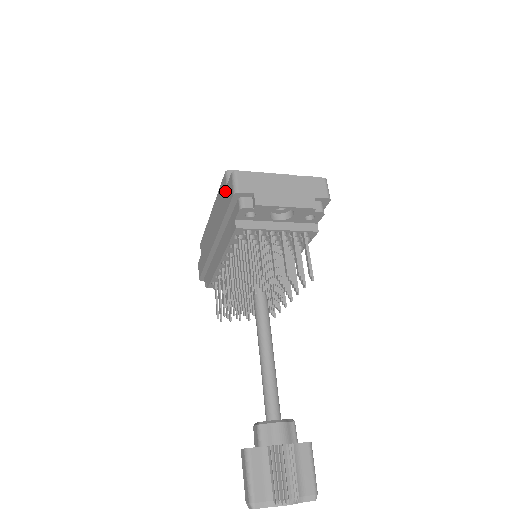
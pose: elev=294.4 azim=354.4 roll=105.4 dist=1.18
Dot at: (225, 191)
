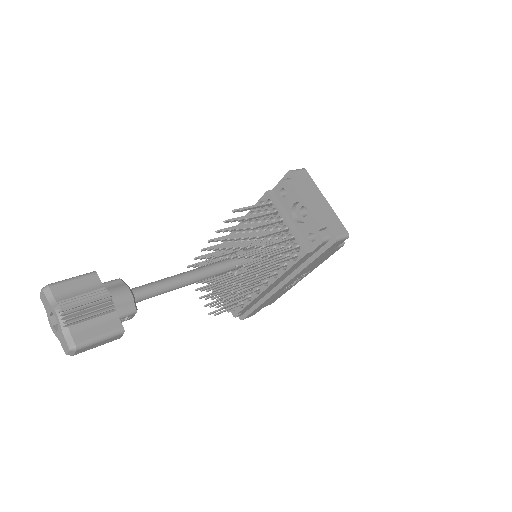
Dot at: occluded
